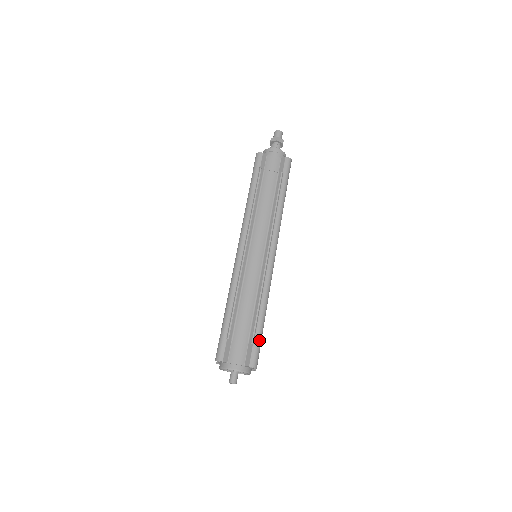
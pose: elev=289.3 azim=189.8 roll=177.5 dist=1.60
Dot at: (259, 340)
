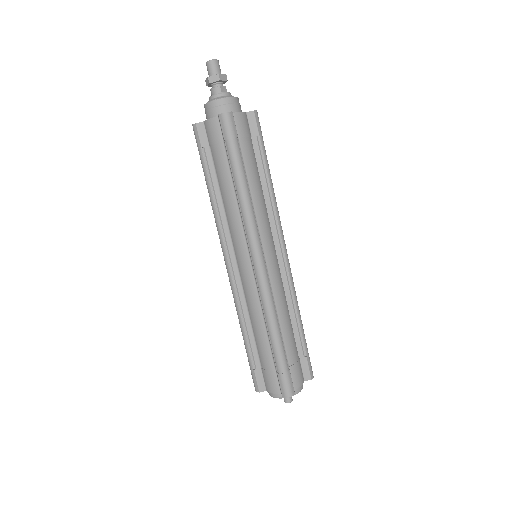
Dot at: (282, 368)
